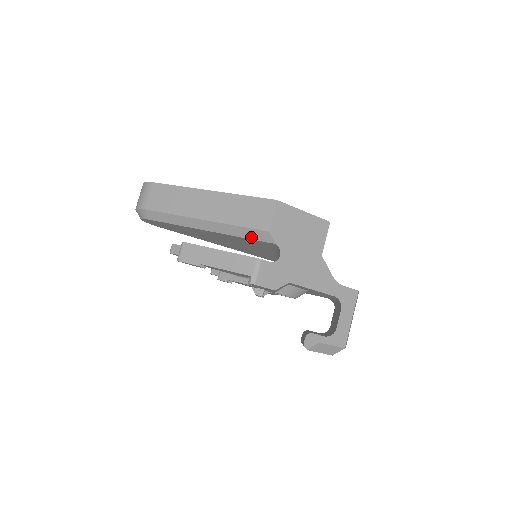
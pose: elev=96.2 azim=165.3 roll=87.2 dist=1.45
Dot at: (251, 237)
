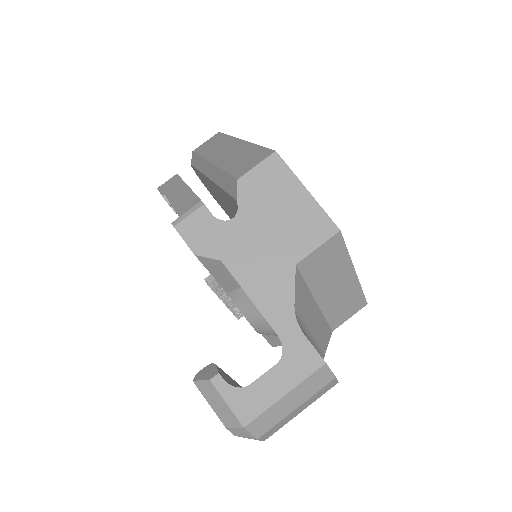
Dot at: (227, 188)
